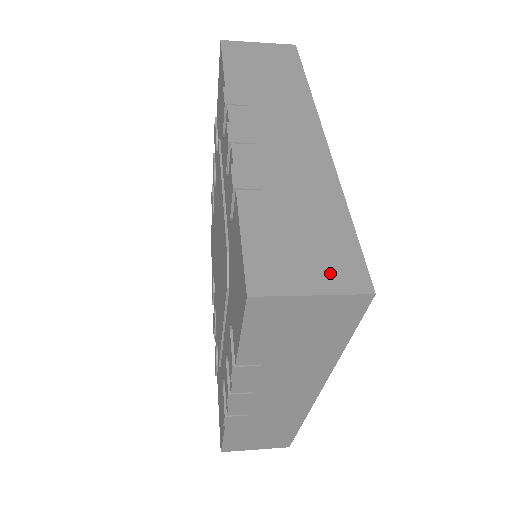
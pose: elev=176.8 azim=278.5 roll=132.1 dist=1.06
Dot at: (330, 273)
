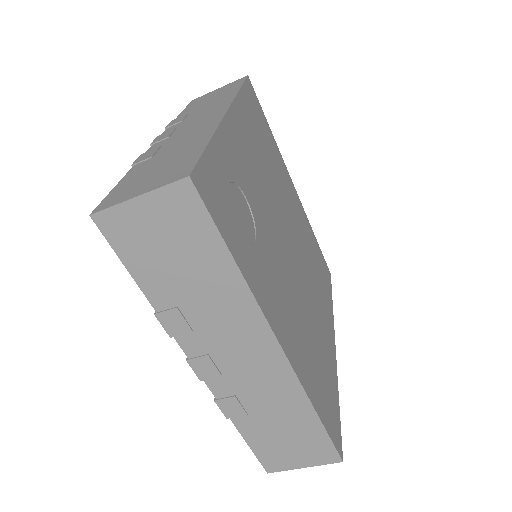
Dot at: (162, 179)
